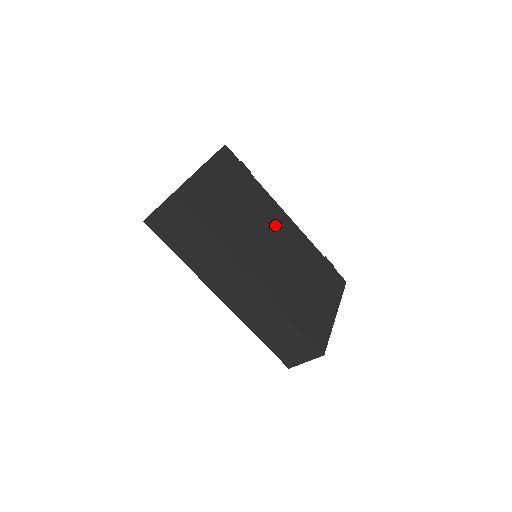
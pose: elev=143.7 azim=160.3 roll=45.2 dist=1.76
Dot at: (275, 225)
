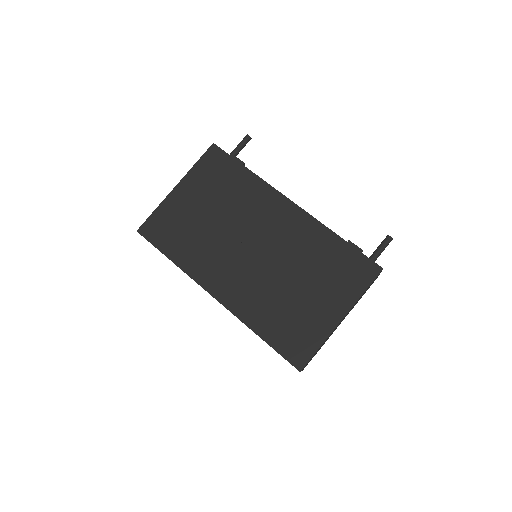
Dot at: (265, 221)
